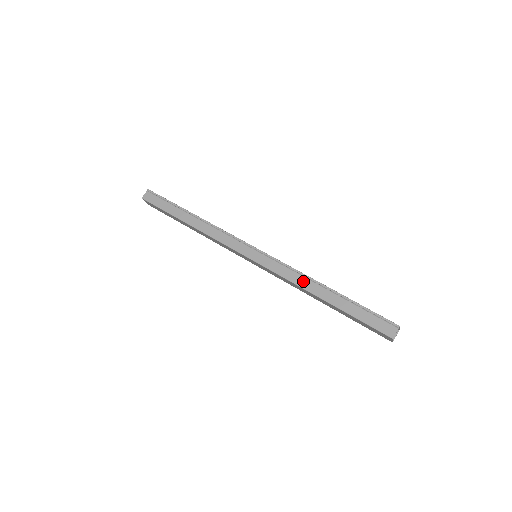
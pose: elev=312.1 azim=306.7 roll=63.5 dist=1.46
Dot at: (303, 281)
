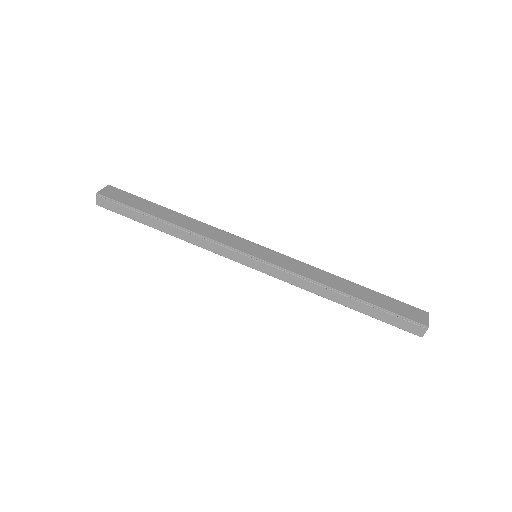
Dot at: (317, 289)
